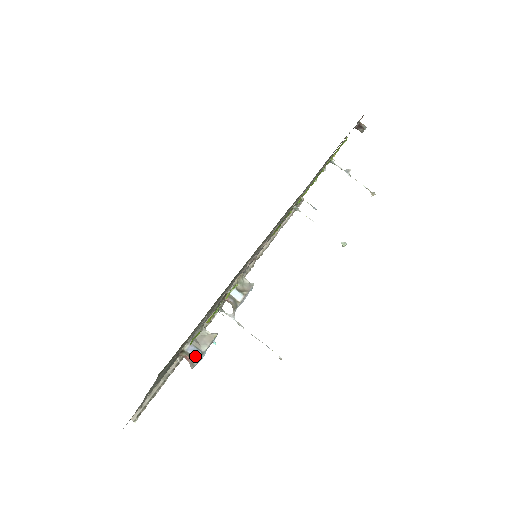
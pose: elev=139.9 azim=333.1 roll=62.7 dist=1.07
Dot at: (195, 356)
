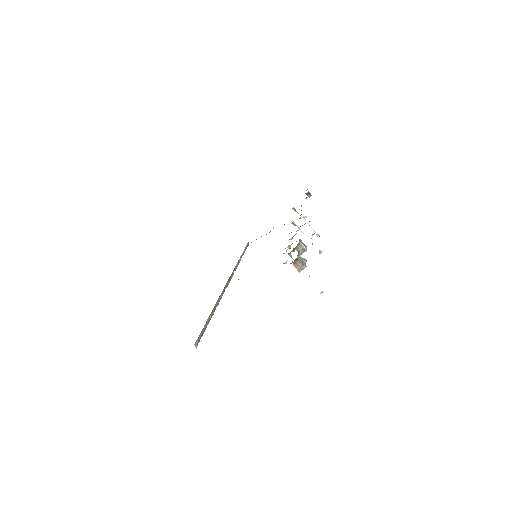
Dot at: (304, 264)
